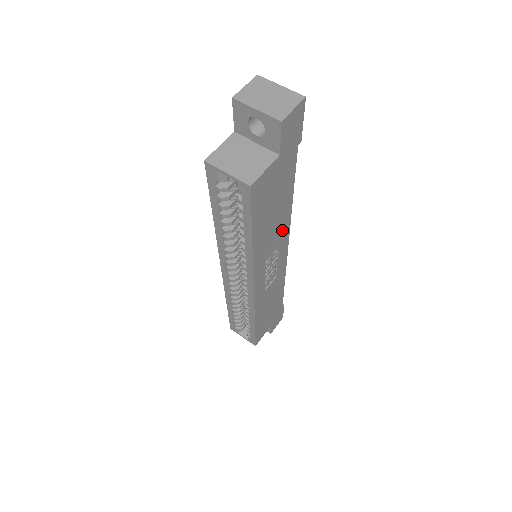
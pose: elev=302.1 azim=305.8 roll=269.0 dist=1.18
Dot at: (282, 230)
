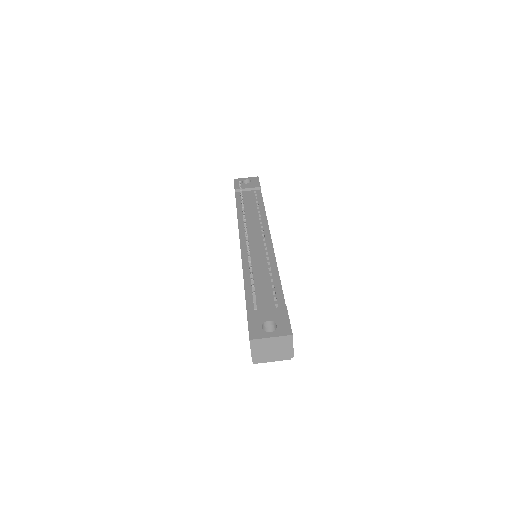
Dot at: occluded
